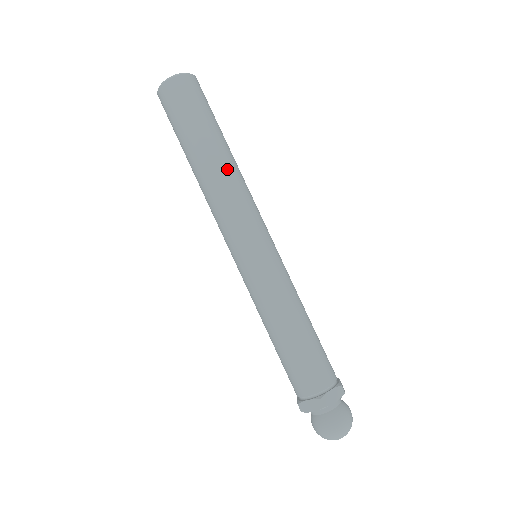
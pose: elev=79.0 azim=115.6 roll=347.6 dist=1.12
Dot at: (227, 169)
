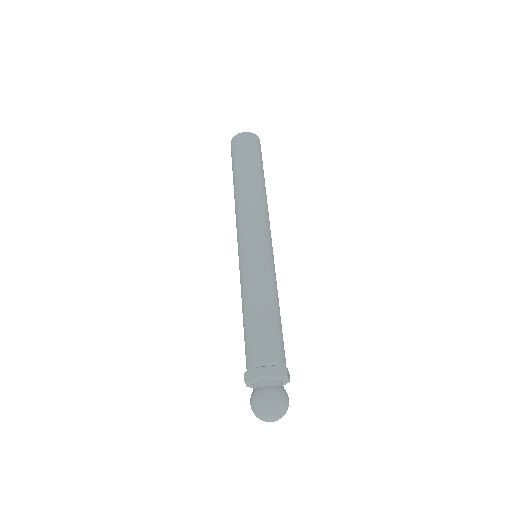
Dot at: (257, 190)
